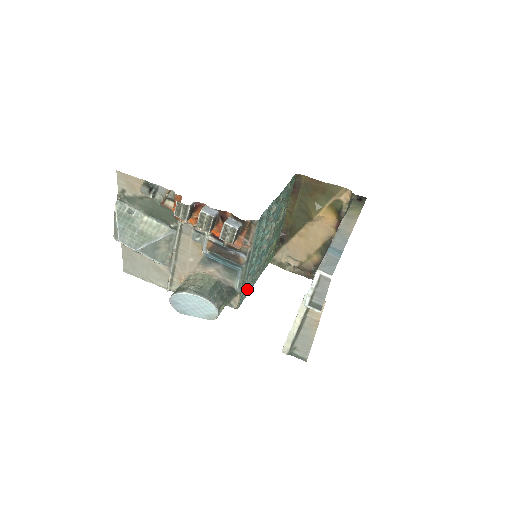
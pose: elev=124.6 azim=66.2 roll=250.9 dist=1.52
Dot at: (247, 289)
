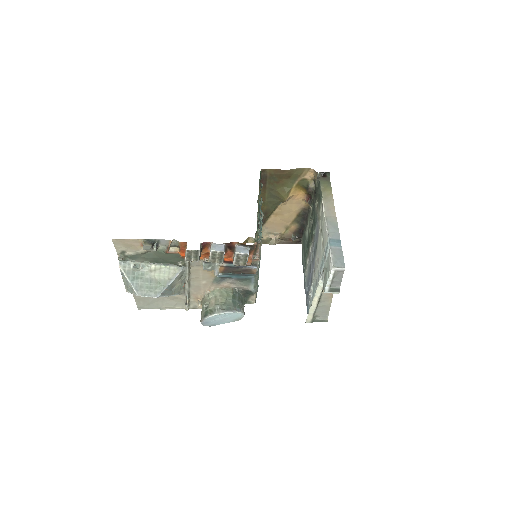
Dot at: occluded
